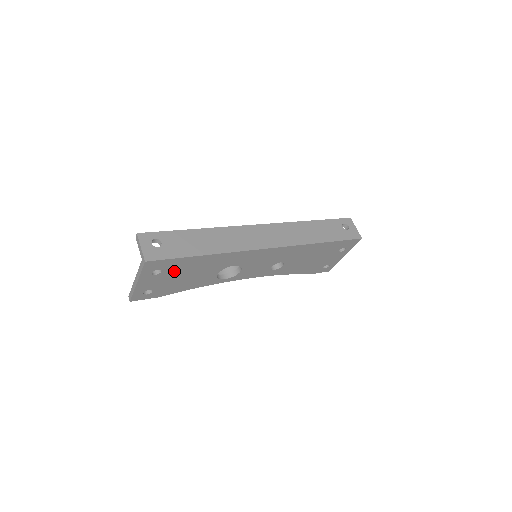
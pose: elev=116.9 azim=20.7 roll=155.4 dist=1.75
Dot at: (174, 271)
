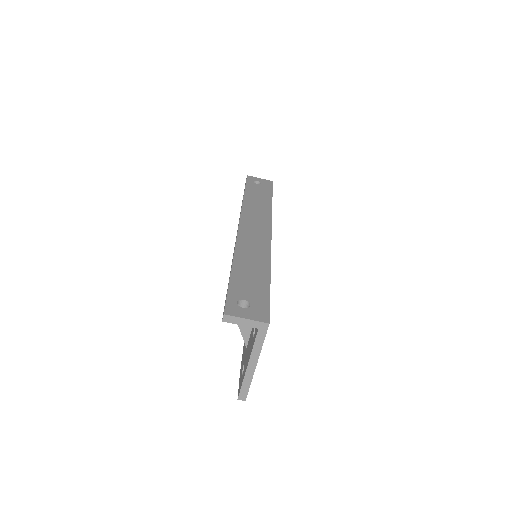
Dot at: occluded
